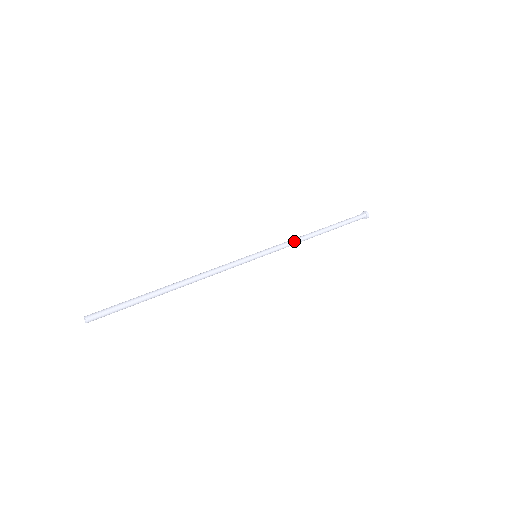
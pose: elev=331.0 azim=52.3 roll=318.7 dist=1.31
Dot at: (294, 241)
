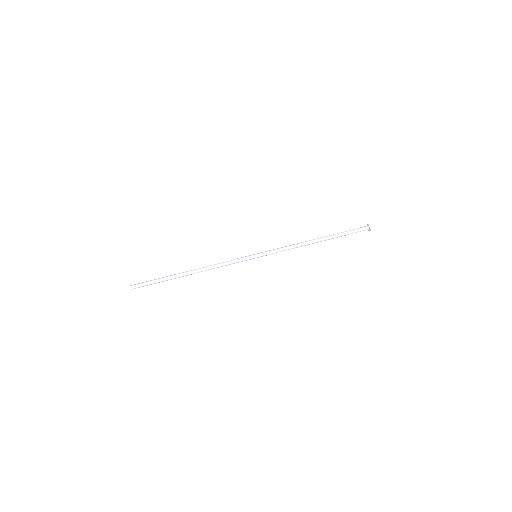
Dot at: (291, 248)
